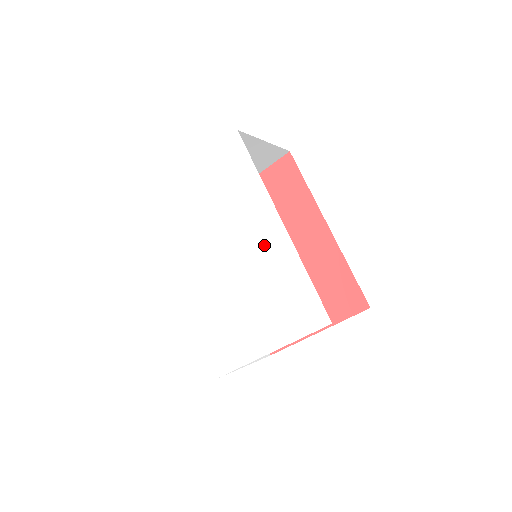
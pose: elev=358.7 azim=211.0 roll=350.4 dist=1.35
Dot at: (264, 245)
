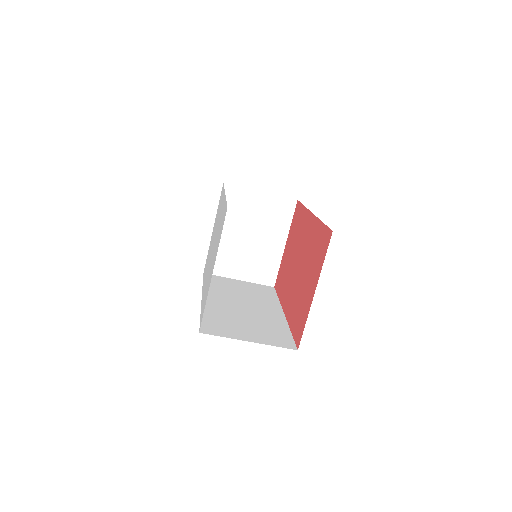
Dot at: (220, 216)
